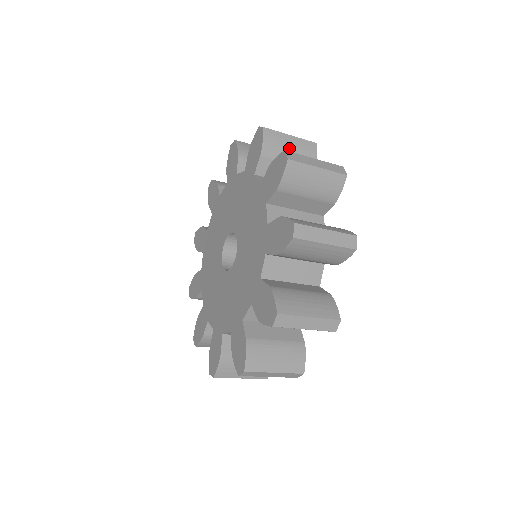
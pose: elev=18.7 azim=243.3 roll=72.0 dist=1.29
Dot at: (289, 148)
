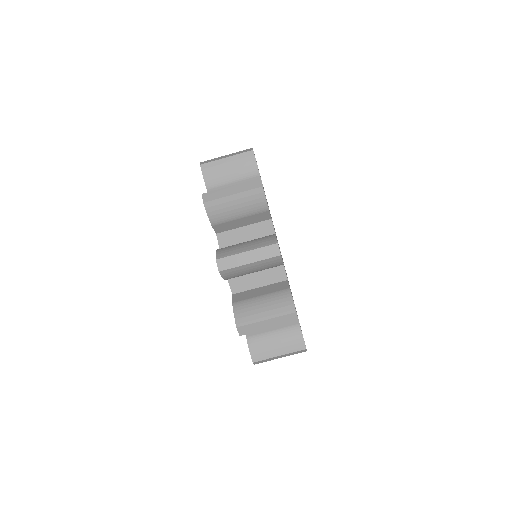
Dot at: occluded
